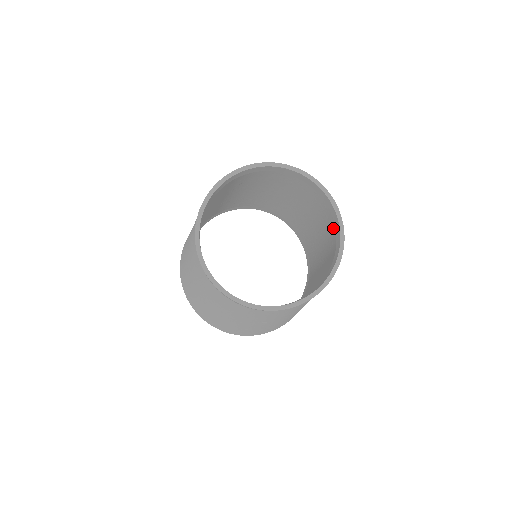
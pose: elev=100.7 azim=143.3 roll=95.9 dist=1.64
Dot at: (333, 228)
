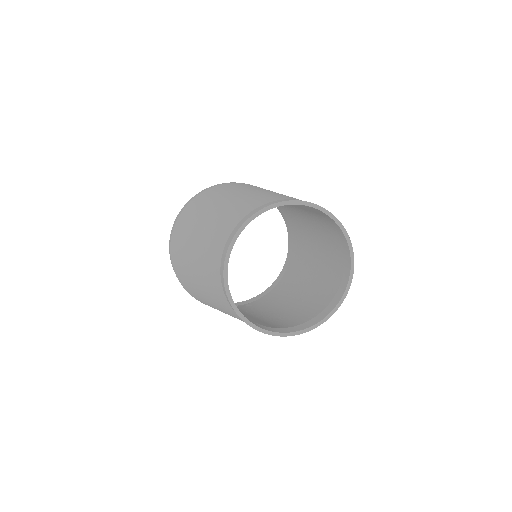
Dot at: (337, 283)
